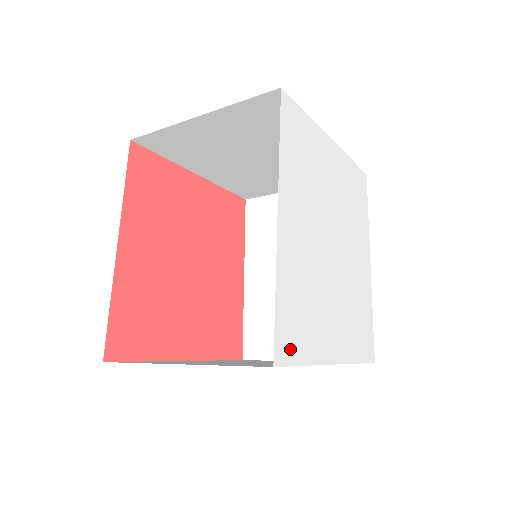
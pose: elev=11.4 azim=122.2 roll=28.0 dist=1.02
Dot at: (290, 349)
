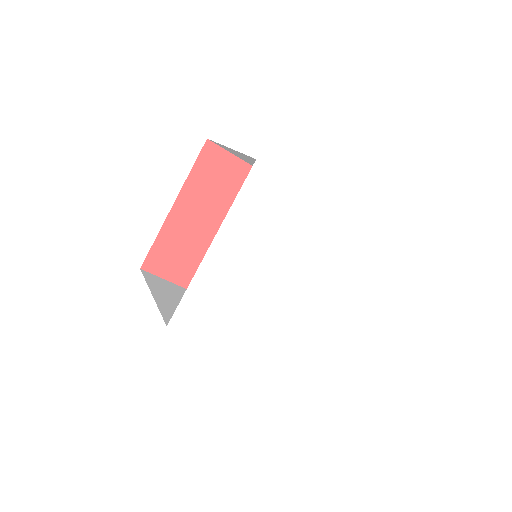
Dot at: (304, 360)
